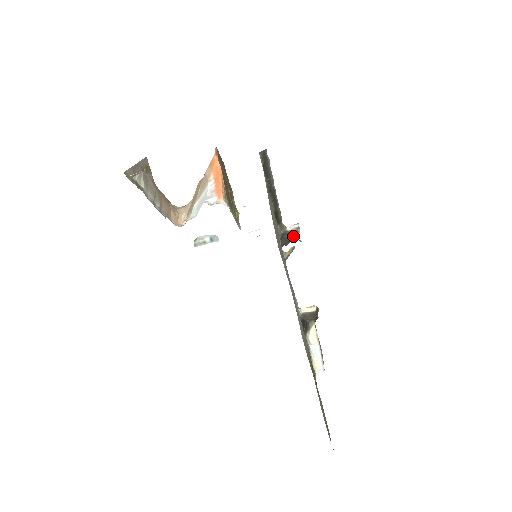
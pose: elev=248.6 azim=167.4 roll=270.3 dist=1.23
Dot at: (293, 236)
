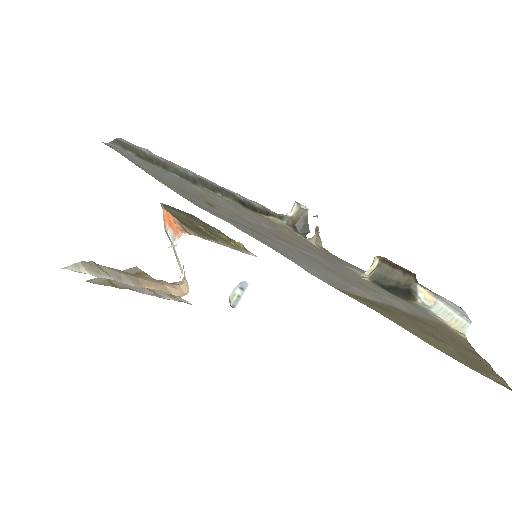
Dot at: (305, 218)
